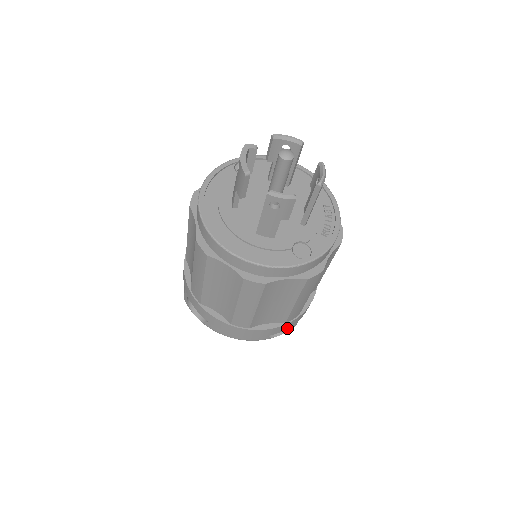
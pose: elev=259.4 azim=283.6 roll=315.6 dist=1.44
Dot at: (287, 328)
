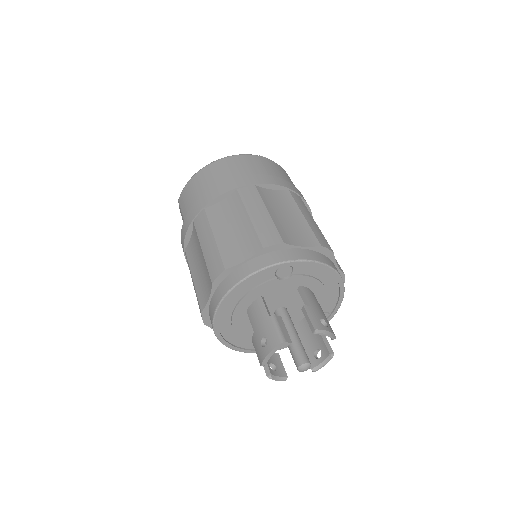
Dot at: occluded
